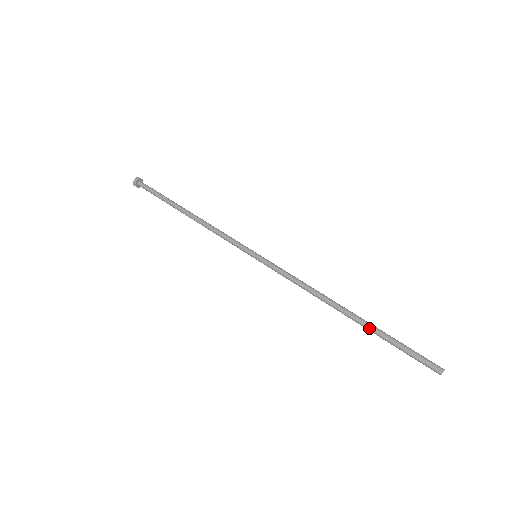
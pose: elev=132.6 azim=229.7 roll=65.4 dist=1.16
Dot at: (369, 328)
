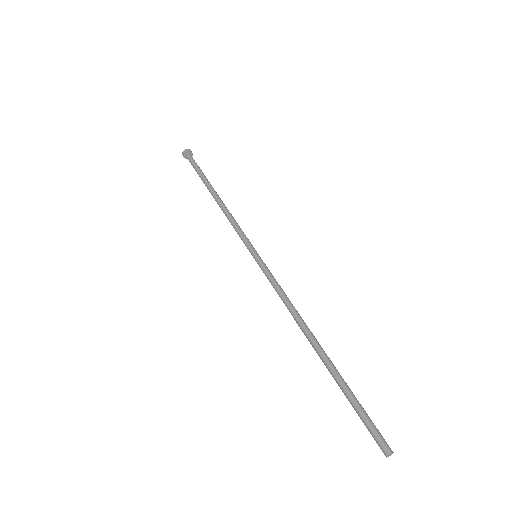
Dot at: (330, 373)
